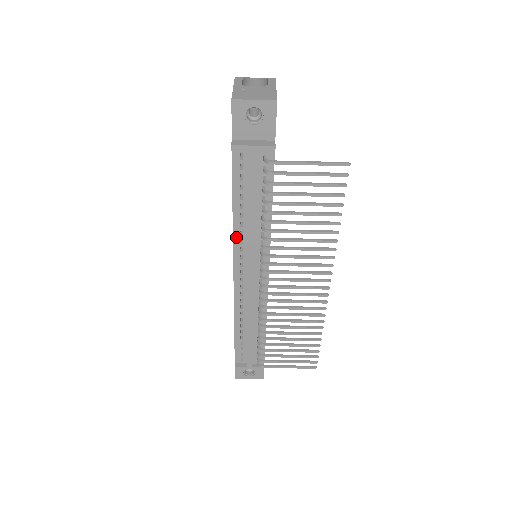
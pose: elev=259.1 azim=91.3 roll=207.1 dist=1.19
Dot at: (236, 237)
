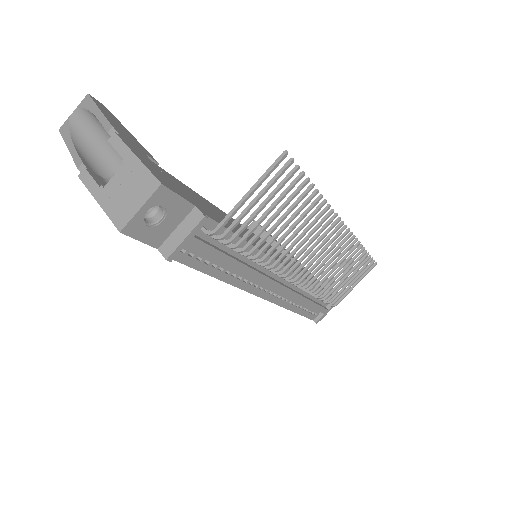
Dot at: (238, 284)
